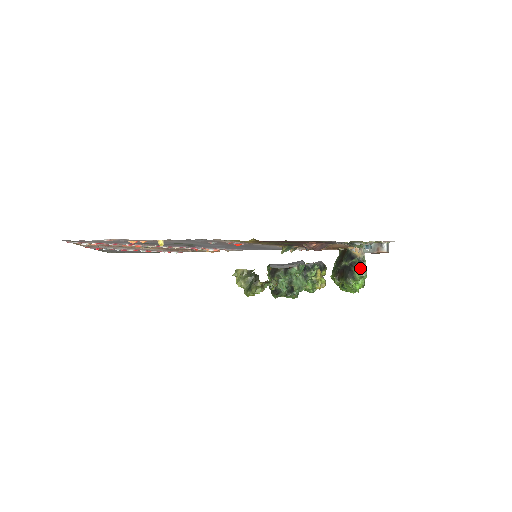
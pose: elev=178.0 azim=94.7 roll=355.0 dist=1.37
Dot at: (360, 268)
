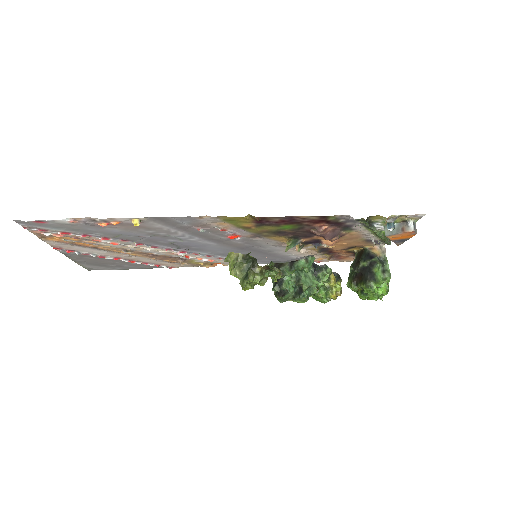
Dot at: (382, 268)
